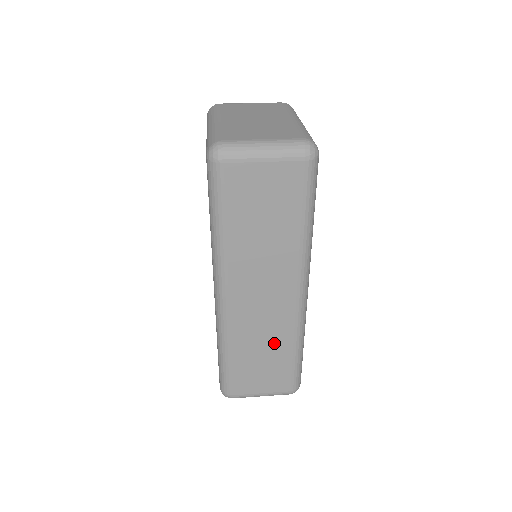
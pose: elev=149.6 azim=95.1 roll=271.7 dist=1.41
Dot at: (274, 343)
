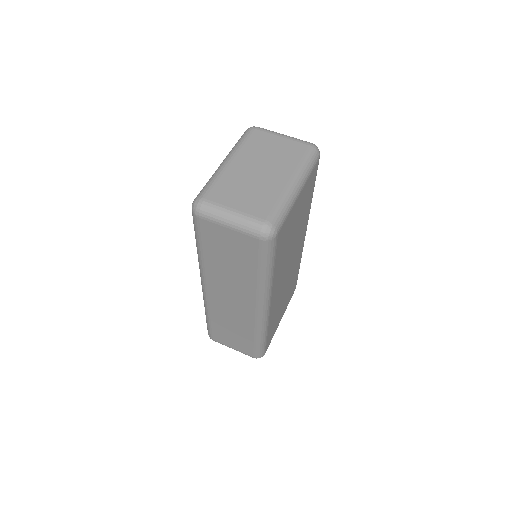
Dot at: (240, 327)
